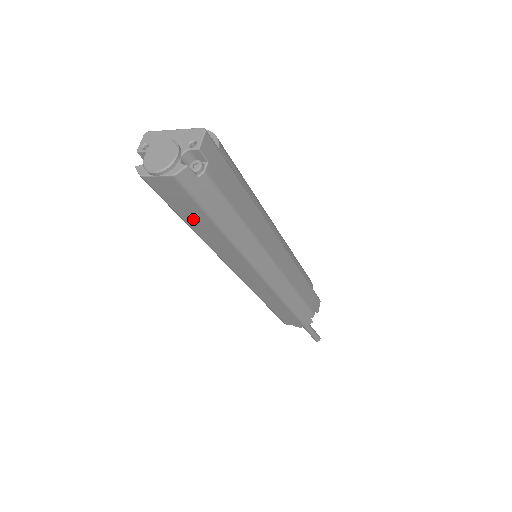
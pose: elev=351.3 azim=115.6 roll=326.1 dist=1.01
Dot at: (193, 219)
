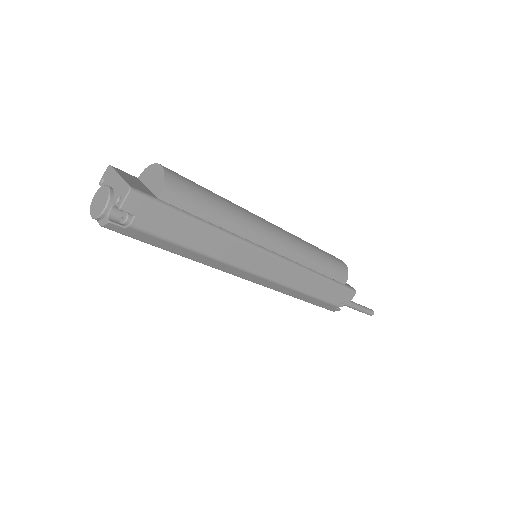
Dot at: occluded
